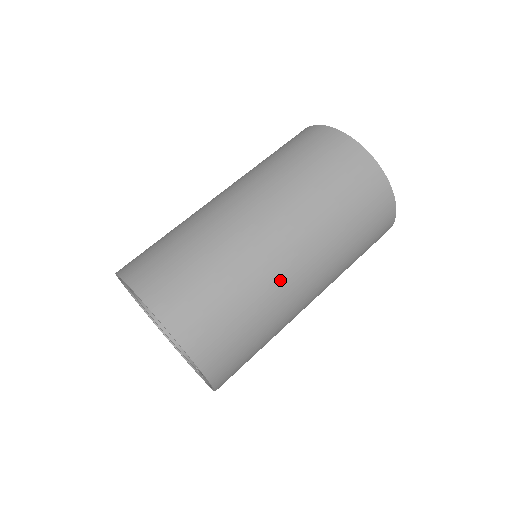
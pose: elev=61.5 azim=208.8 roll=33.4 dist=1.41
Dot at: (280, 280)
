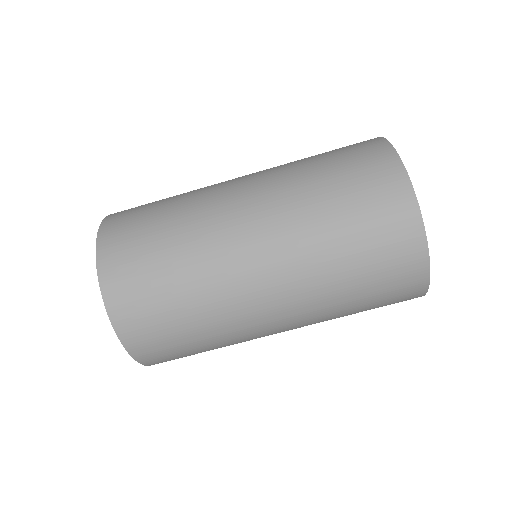
Dot at: (229, 276)
